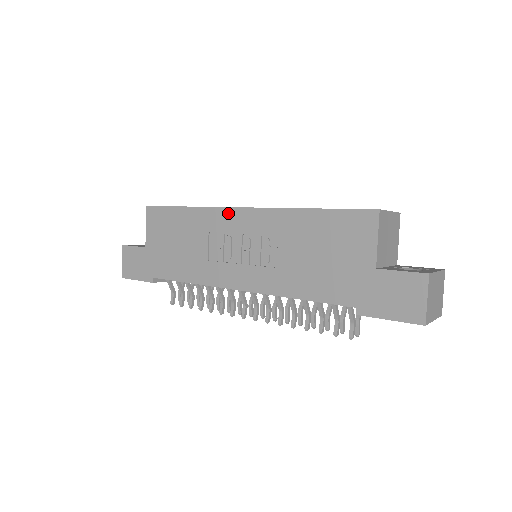
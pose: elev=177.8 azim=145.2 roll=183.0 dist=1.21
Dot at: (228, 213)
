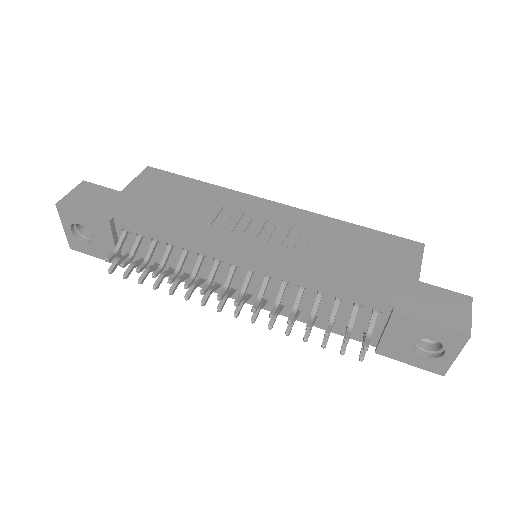
Dot at: (257, 200)
